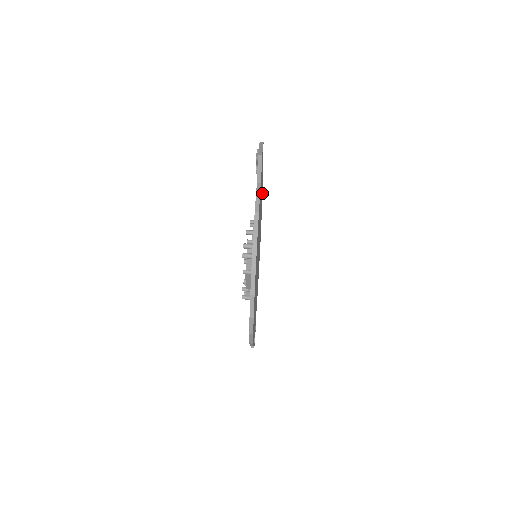
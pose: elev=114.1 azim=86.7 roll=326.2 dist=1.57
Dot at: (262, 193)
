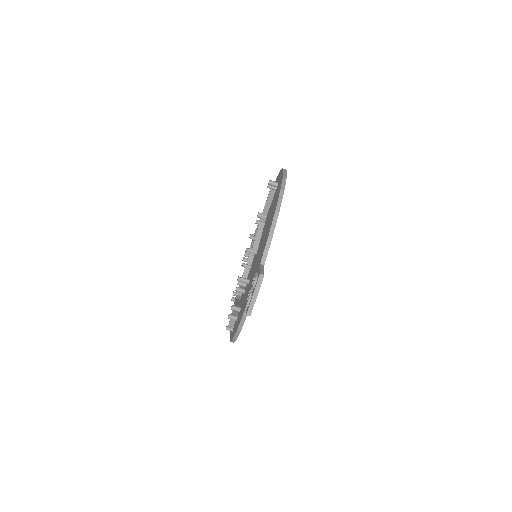
Dot at: occluded
